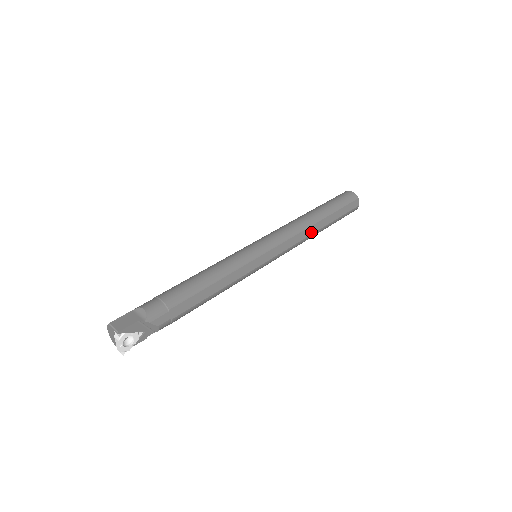
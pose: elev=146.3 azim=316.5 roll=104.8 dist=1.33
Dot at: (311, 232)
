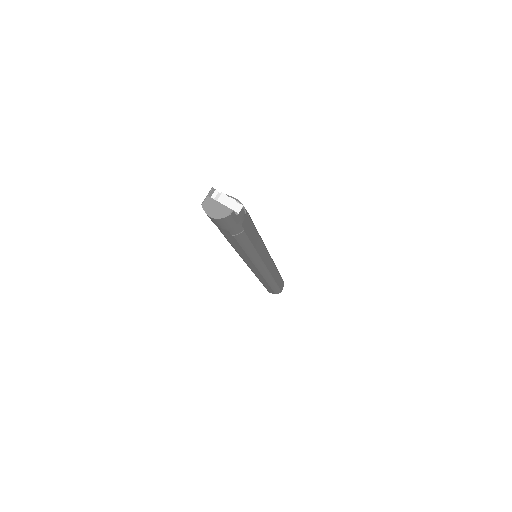
Dot at: occluded
